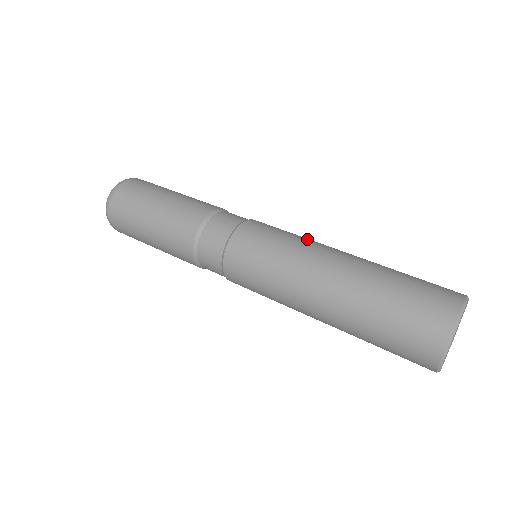
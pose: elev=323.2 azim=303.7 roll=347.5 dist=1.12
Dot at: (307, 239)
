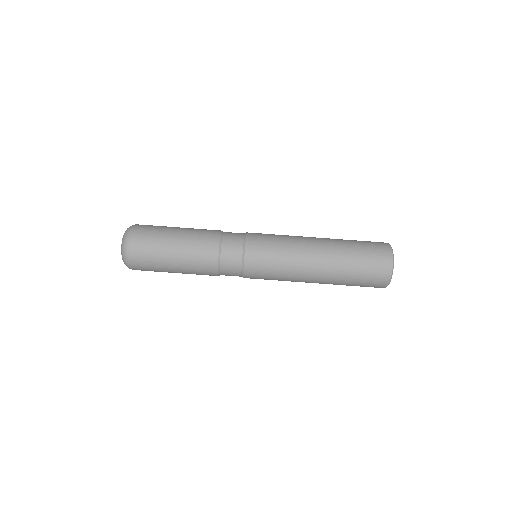
Dot at: (291, 242)
